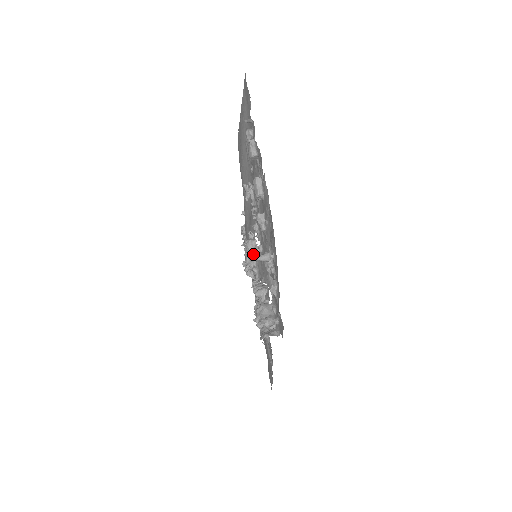
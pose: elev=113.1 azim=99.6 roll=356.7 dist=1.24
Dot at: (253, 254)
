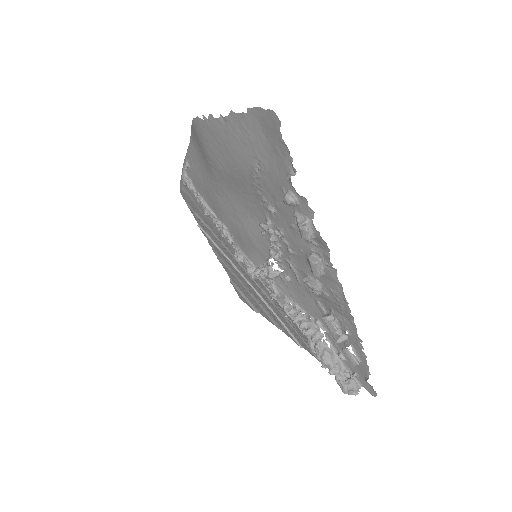
Dot at: (274, 279)
